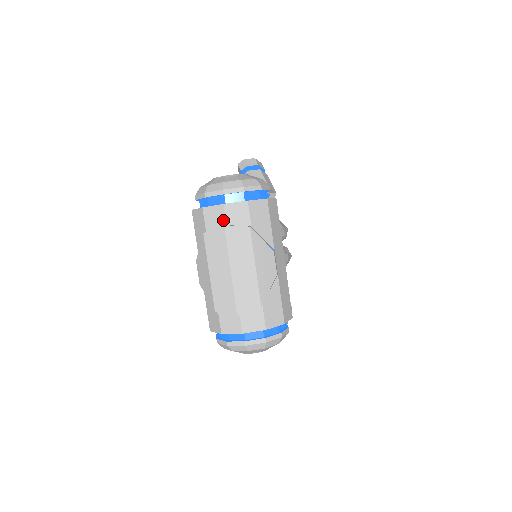
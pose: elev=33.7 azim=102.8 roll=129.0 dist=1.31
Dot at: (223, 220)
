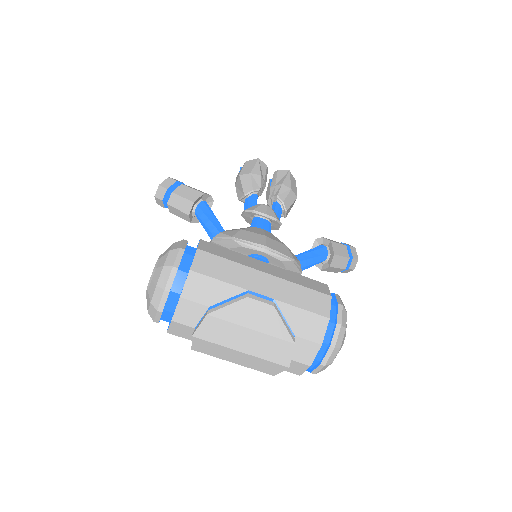
Dot at: (188, 328)
